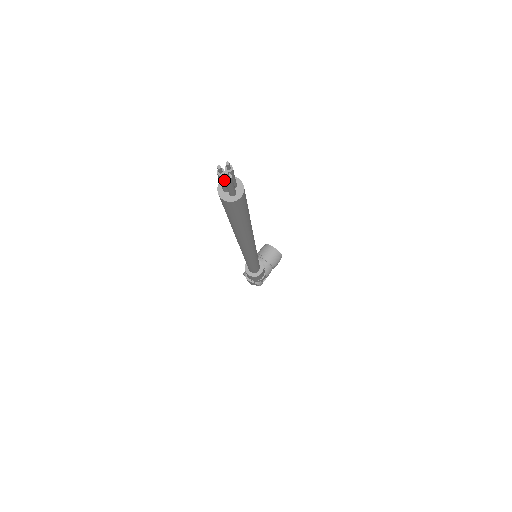
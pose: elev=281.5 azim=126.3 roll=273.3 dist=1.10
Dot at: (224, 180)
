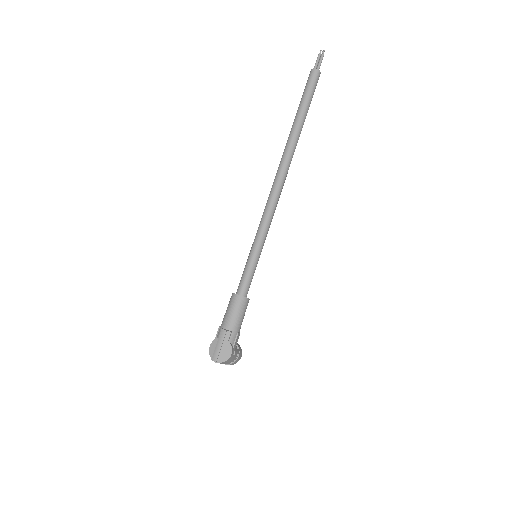
Dot at: (319, 59)
